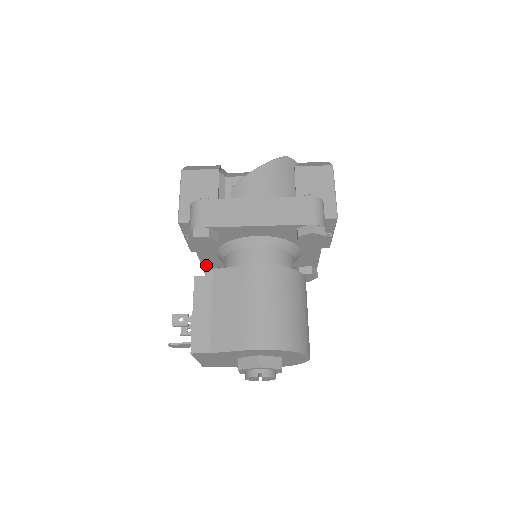
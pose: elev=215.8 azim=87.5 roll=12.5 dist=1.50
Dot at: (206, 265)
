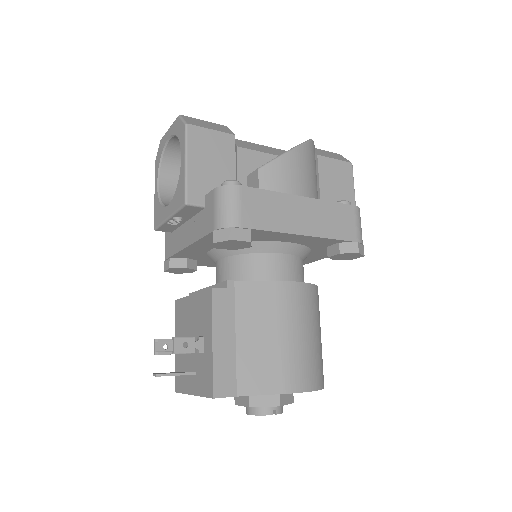
Dot at: (180, 254)
